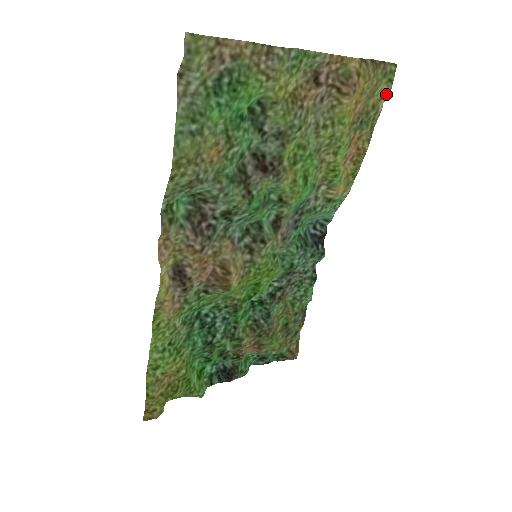
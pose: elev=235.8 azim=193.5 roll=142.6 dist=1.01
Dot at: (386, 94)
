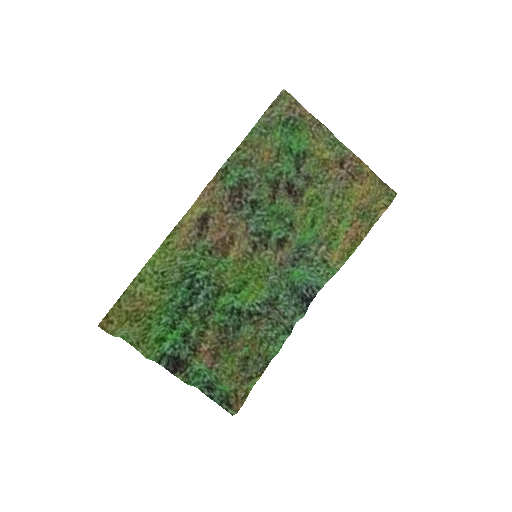
Dot at: (385, 207)
